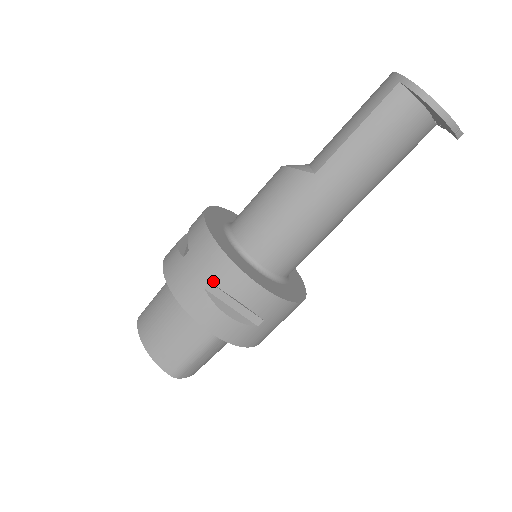
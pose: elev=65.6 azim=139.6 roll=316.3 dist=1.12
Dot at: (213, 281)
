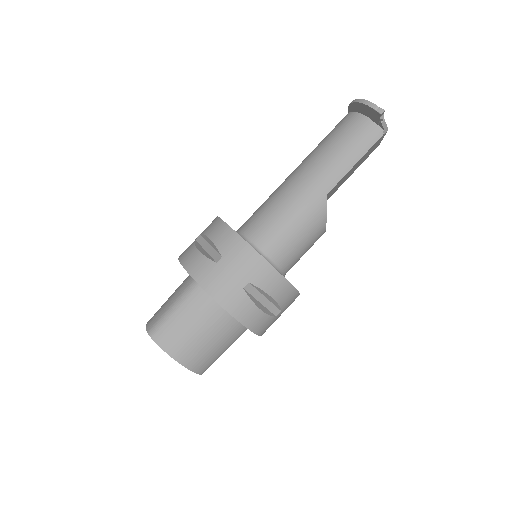
Dot at: (202, 233)
